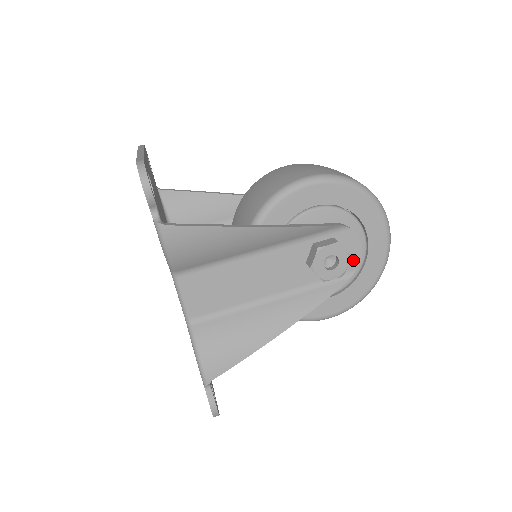
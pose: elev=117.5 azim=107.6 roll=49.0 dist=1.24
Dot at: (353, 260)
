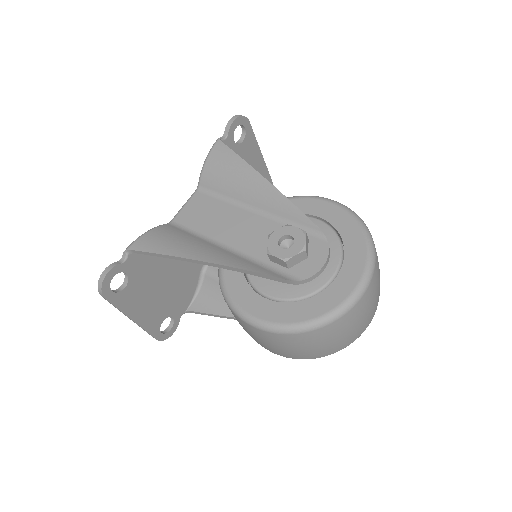
Dot at: (308, 270)
